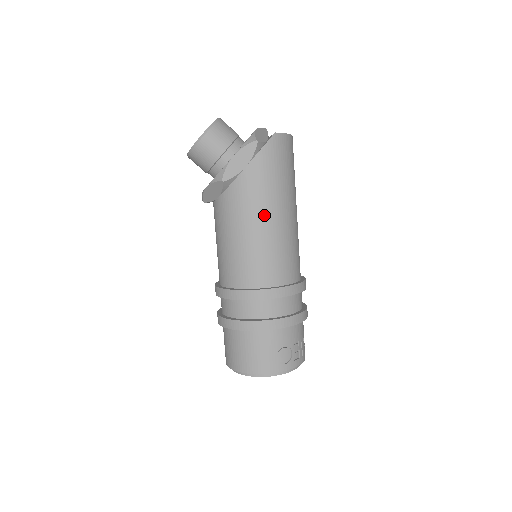
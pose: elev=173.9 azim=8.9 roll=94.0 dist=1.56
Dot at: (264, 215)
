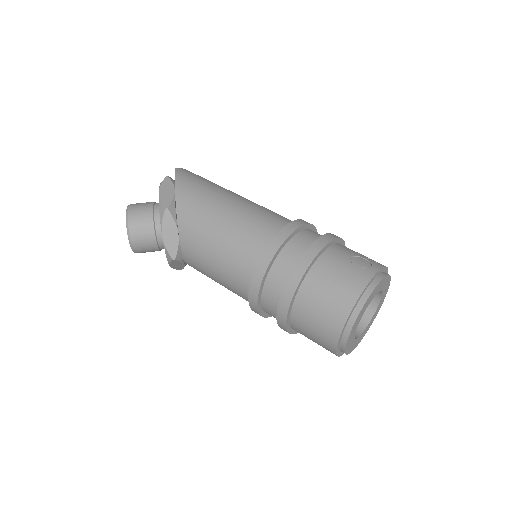
Dot at: (221, 202)
